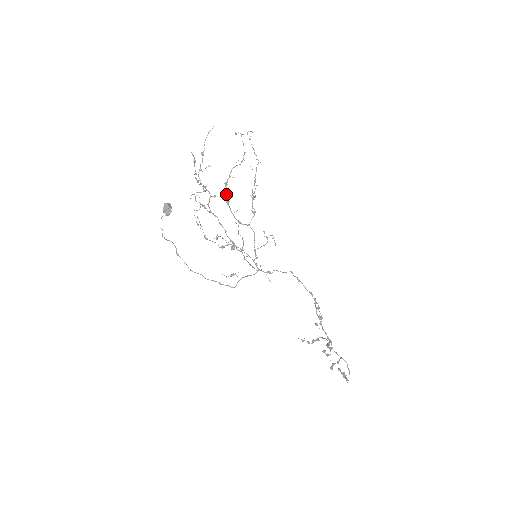
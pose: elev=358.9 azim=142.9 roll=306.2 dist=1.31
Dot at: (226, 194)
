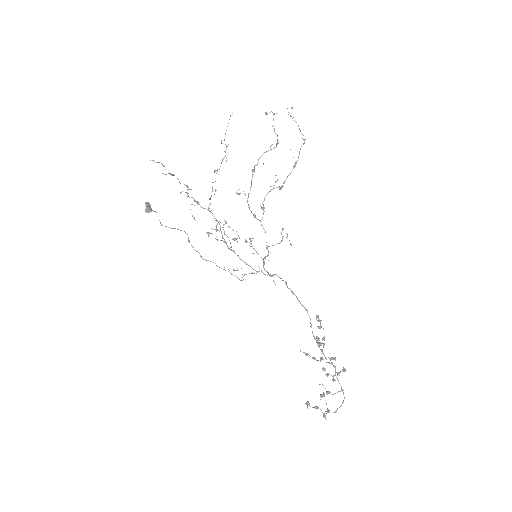
Dot at: (251, 182)
